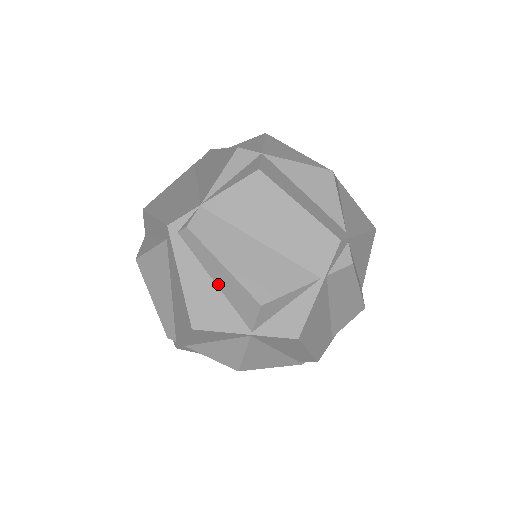
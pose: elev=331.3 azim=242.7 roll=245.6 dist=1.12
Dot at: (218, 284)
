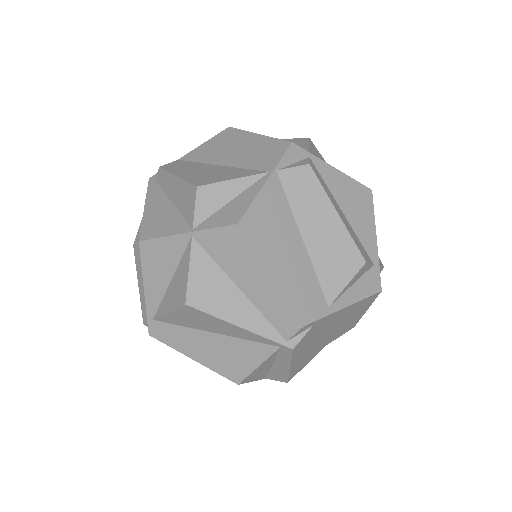
Dot at: (173, 201)
